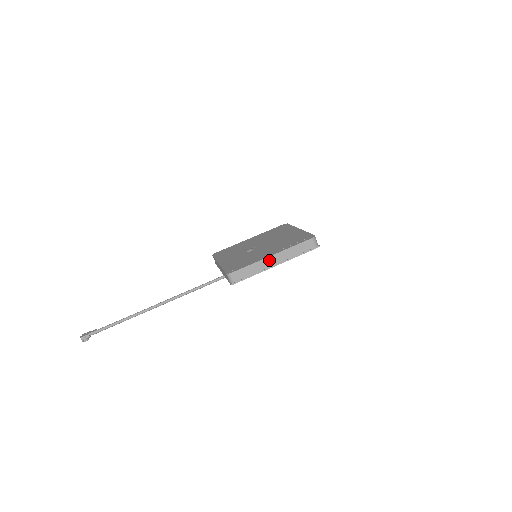
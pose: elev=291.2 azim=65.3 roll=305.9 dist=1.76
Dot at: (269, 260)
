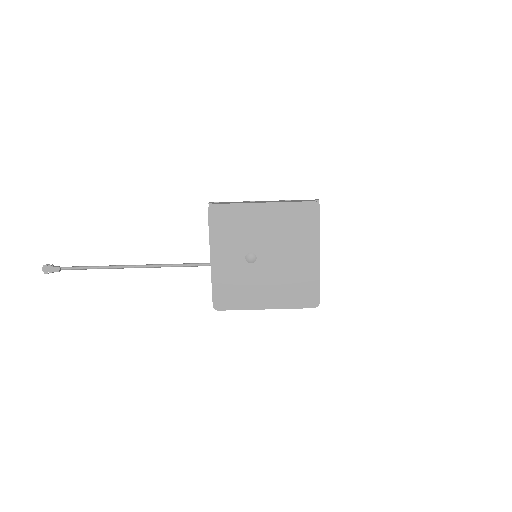
Dot at: (261, 308)
